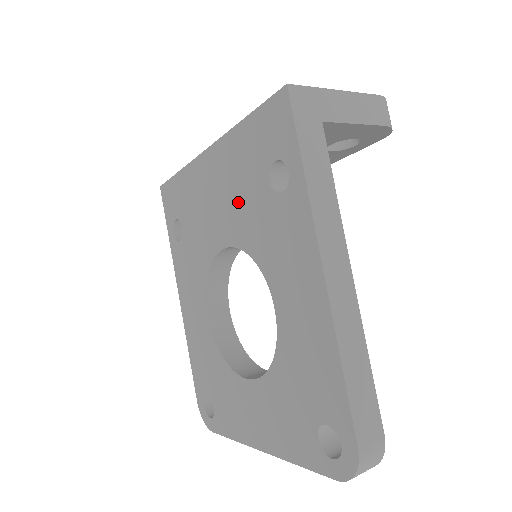
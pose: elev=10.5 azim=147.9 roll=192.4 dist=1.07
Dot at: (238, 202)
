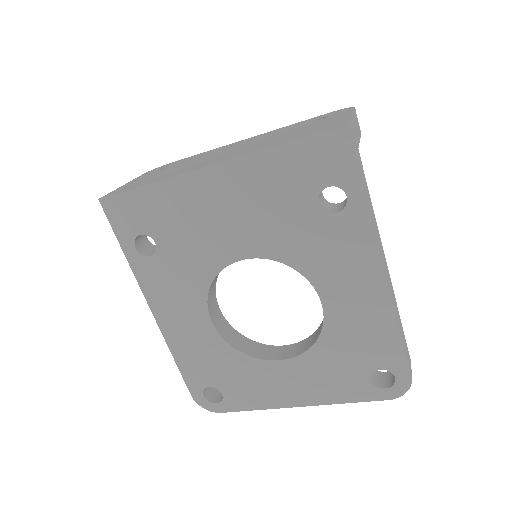
Dot at: (268, 219)
